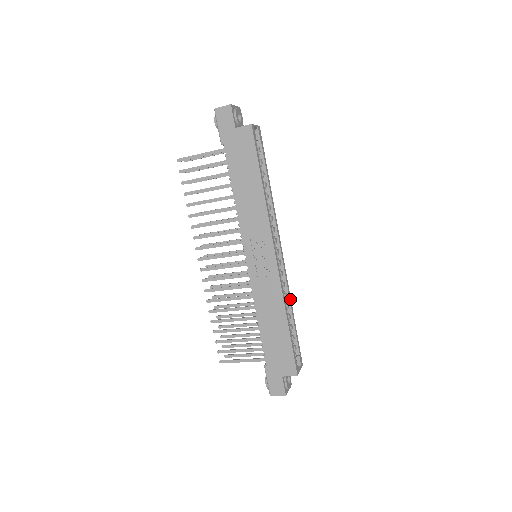
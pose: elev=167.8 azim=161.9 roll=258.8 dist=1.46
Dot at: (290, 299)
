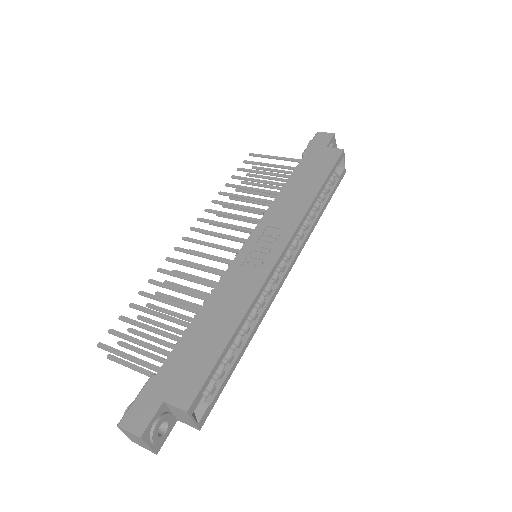
Dot at: (256, 328)
